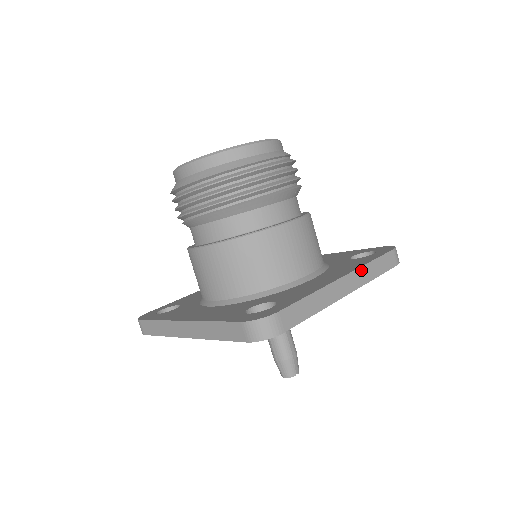
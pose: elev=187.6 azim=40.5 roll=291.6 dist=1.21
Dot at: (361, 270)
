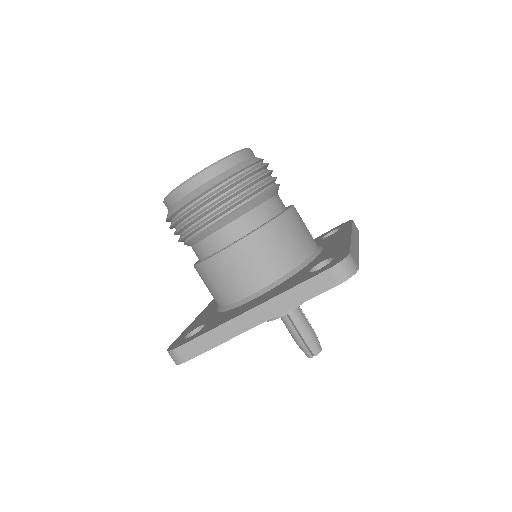
Dot at: (353, 231)
